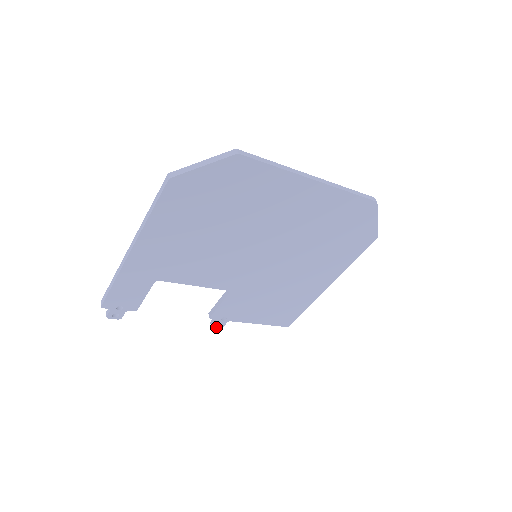
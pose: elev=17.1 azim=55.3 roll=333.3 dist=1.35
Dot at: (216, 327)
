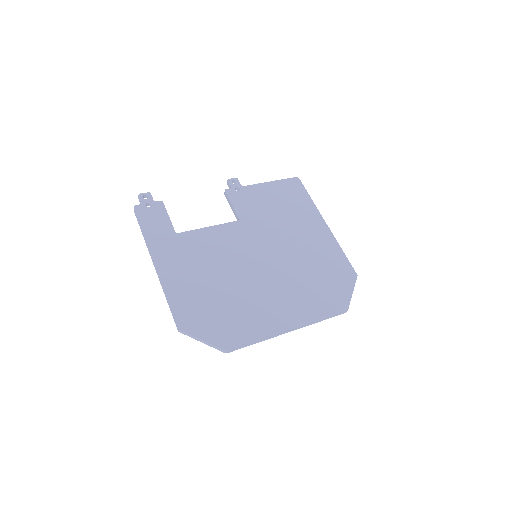
Dot at: occluded
